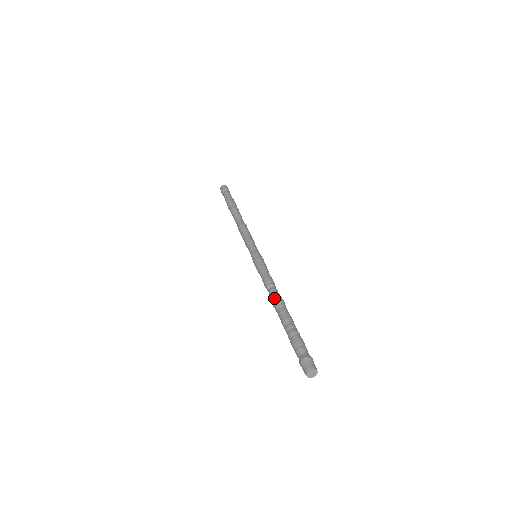
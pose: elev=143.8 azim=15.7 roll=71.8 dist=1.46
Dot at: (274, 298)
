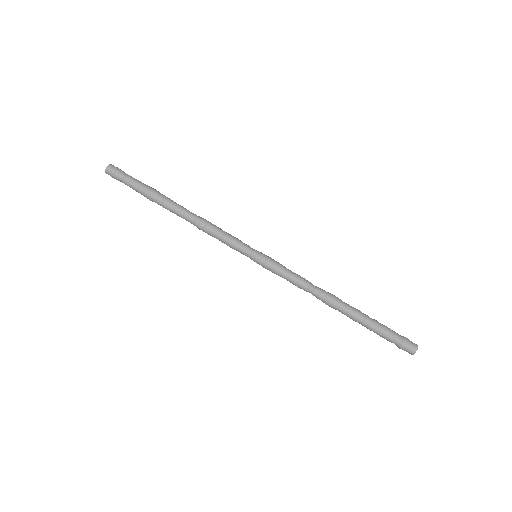
Dot at: occluded
